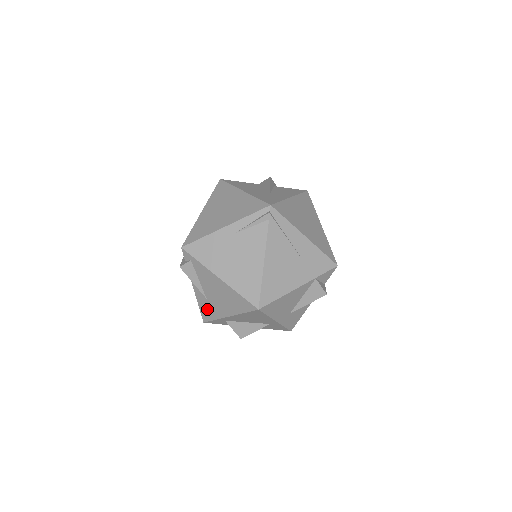
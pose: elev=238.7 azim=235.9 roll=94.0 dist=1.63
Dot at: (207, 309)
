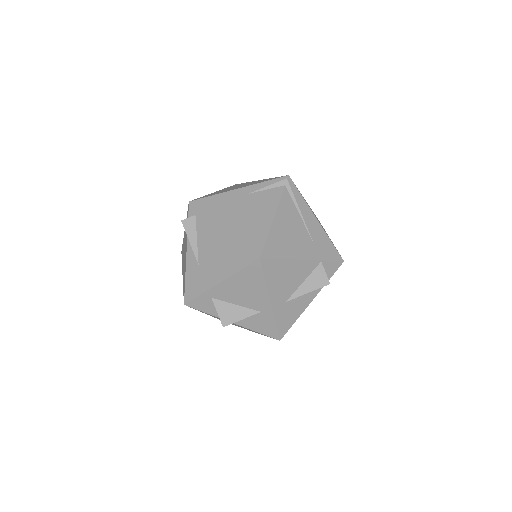
Dot at: (195, 281)
